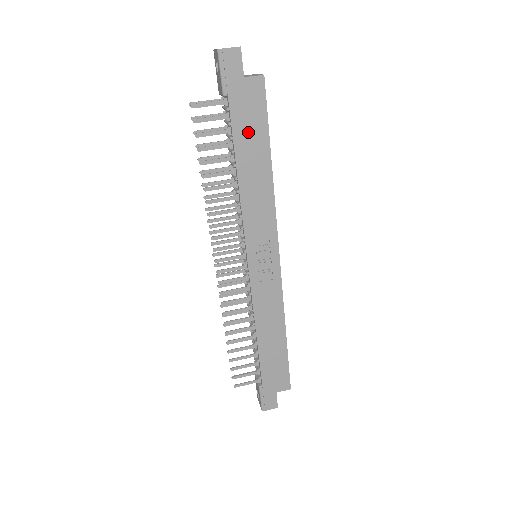
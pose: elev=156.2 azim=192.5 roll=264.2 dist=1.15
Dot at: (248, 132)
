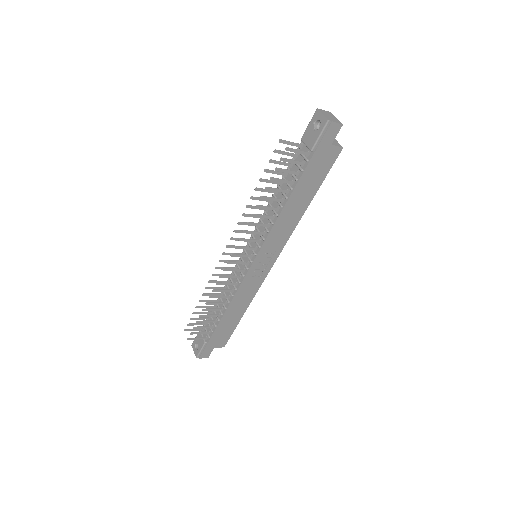
Dot at: (310, 180)
